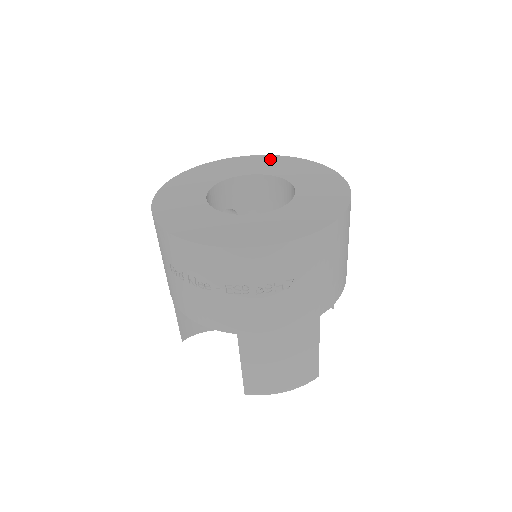
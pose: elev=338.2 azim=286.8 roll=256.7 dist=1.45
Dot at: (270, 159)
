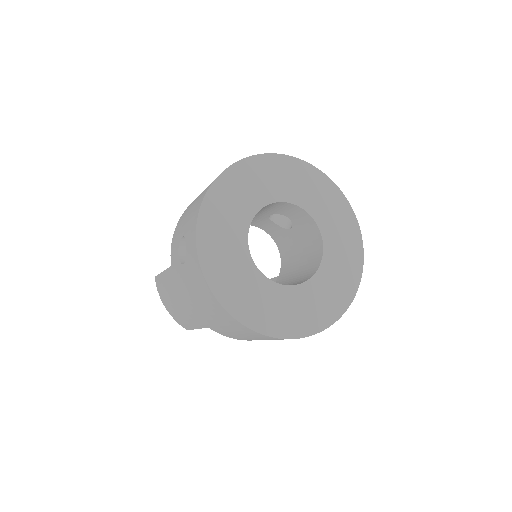
Dot at: (243, 172)
